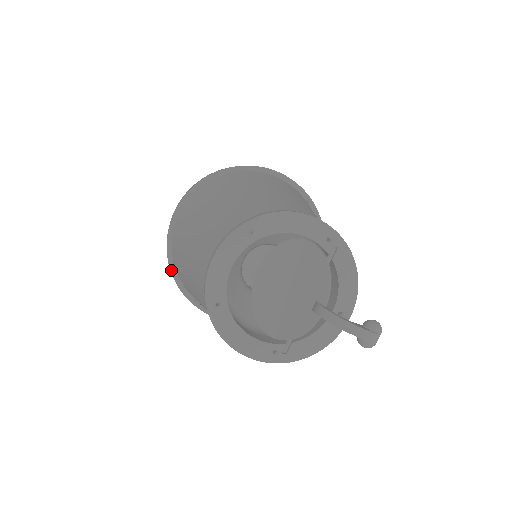
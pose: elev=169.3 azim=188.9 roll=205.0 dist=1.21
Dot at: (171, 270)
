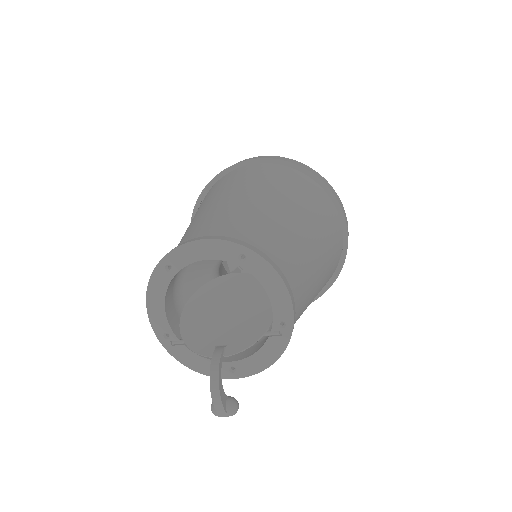
Dot at: (204, 190)
